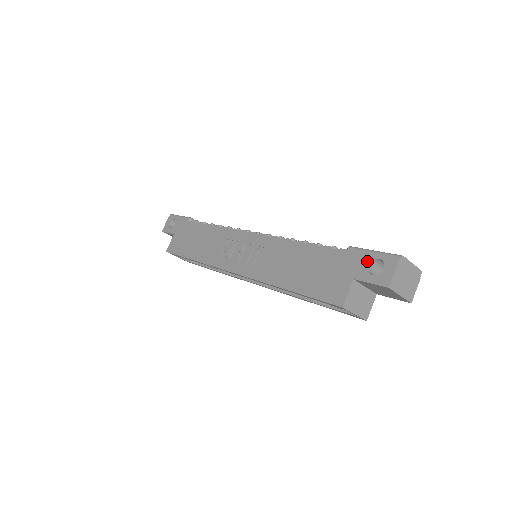
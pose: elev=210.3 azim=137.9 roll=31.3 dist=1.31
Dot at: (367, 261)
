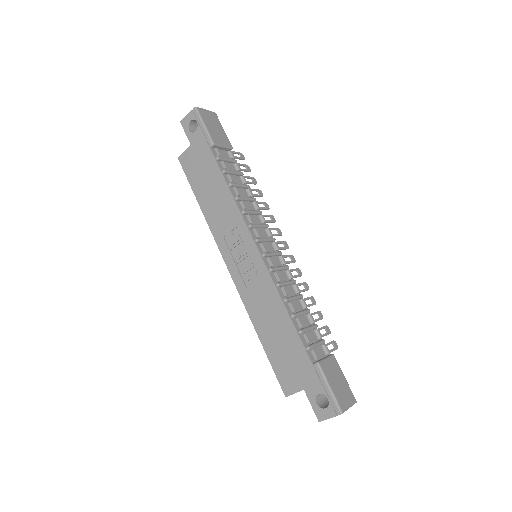
Dot at: (320, 391)
